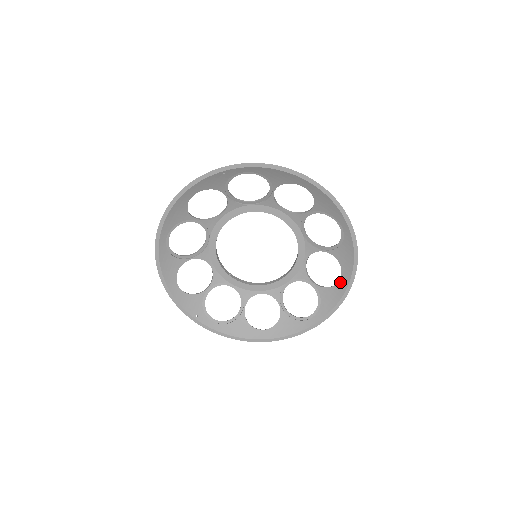
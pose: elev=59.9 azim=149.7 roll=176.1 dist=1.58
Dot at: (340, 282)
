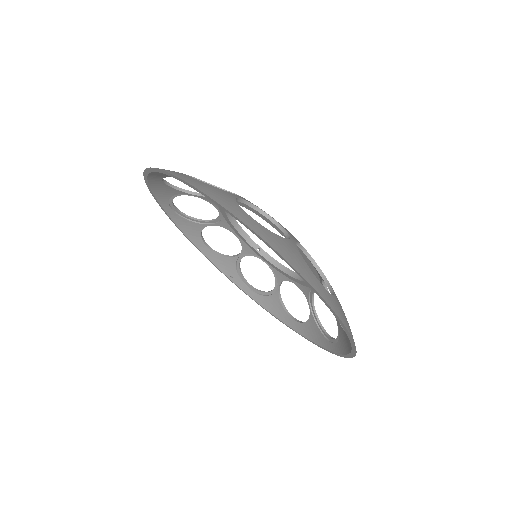
Dot at: (347, 336)
